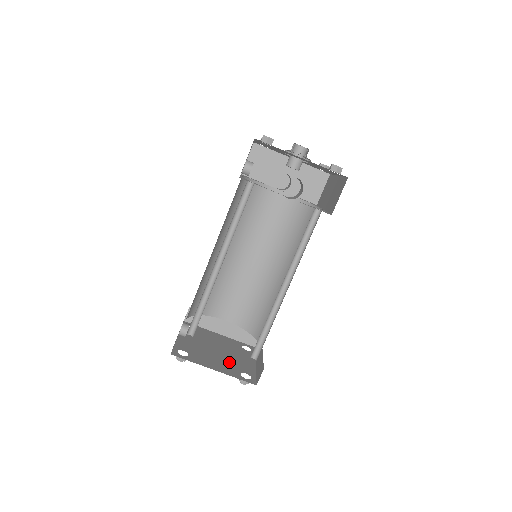
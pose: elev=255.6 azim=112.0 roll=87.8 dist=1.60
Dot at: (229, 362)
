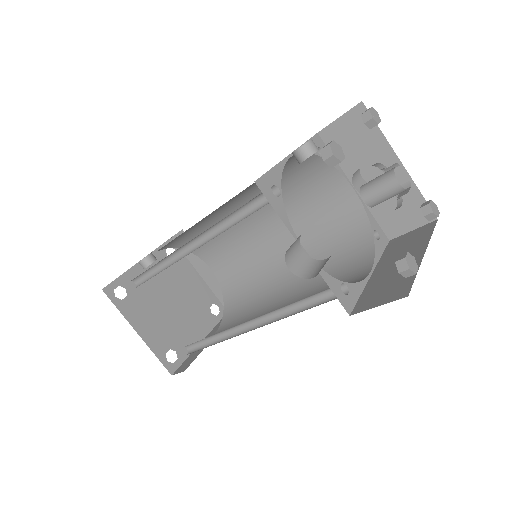
Dot at: (170, 326)
